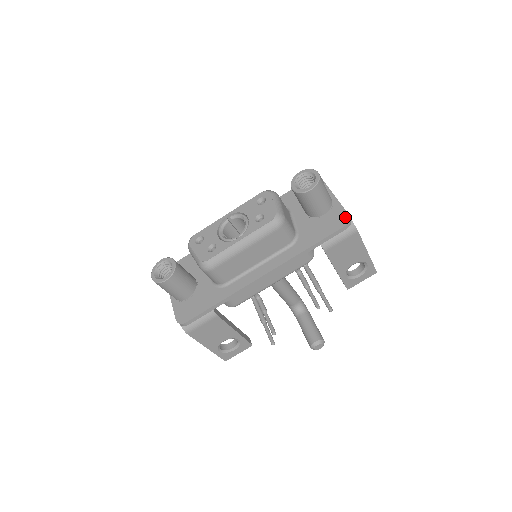
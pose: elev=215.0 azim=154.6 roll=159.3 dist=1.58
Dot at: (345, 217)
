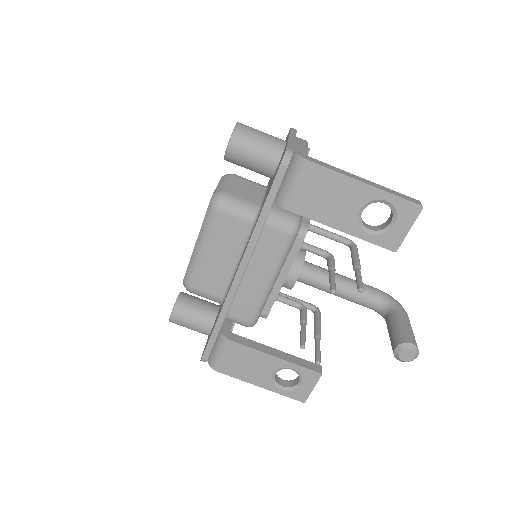
Dot at: occluded
